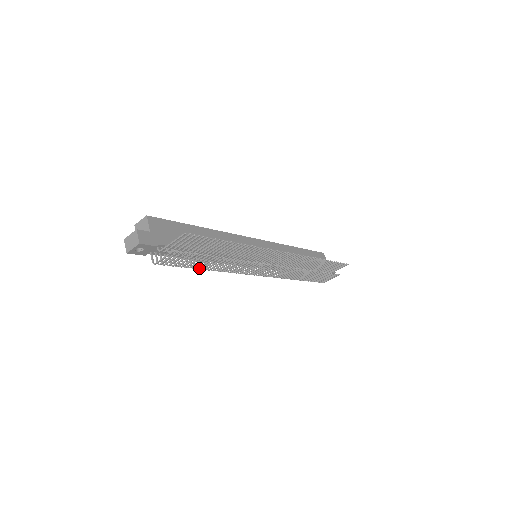
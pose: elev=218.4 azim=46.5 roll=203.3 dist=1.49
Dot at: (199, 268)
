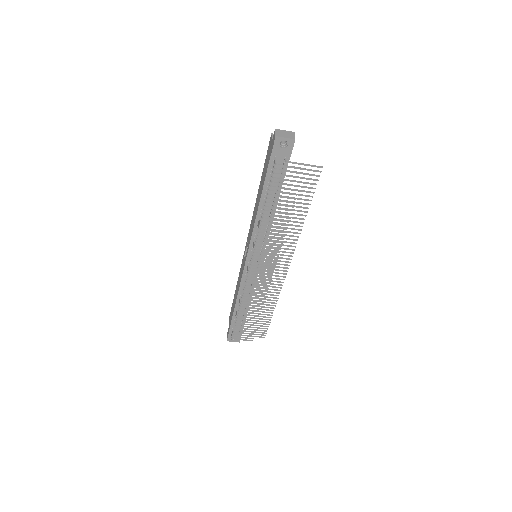
Dot at: (269, 207)
